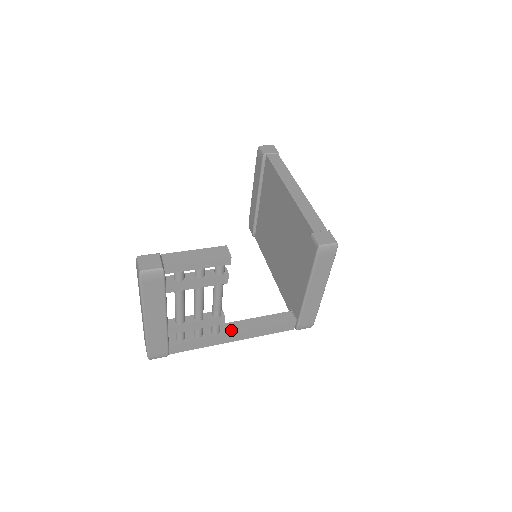
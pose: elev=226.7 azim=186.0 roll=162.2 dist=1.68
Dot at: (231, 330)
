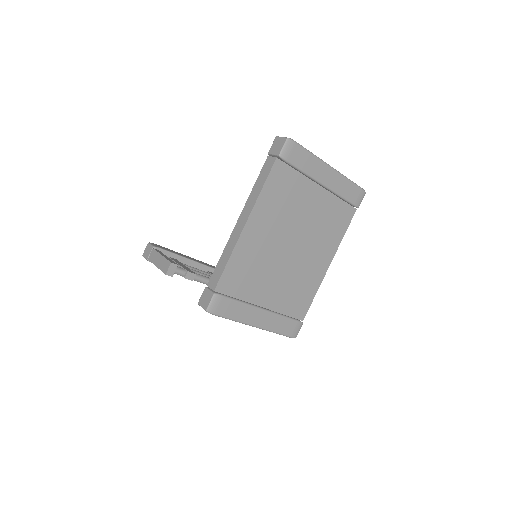
Dot at: occluded
